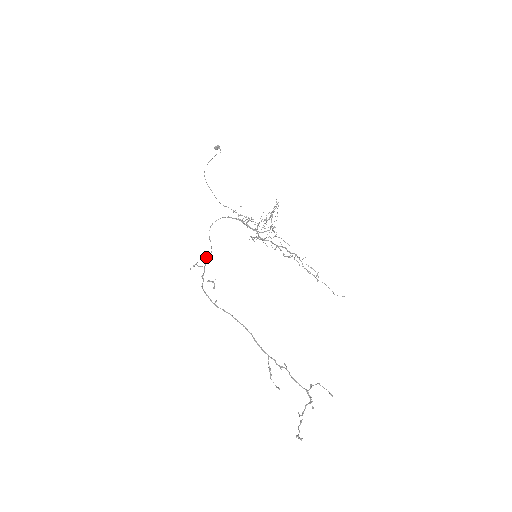
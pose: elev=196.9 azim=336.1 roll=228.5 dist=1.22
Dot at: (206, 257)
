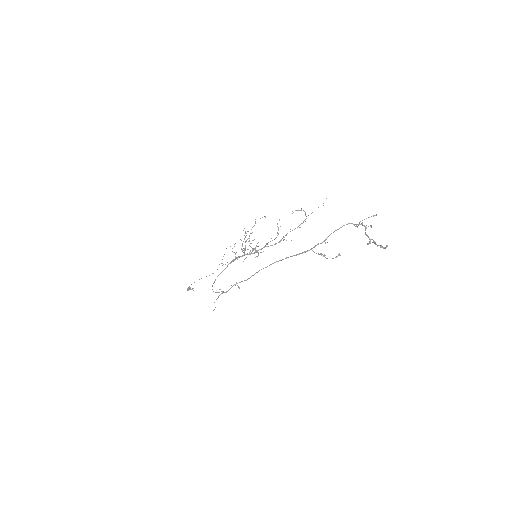
Dot at: occluded
